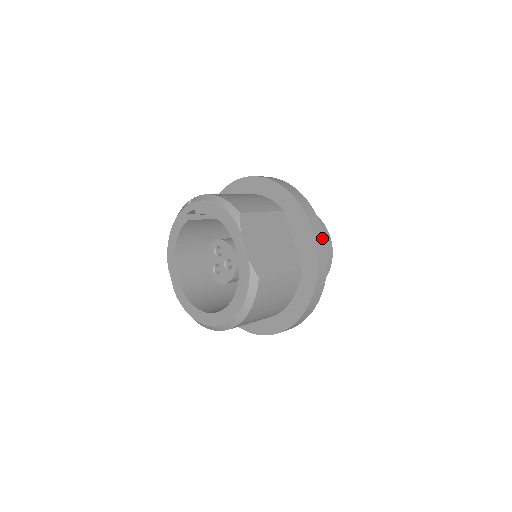
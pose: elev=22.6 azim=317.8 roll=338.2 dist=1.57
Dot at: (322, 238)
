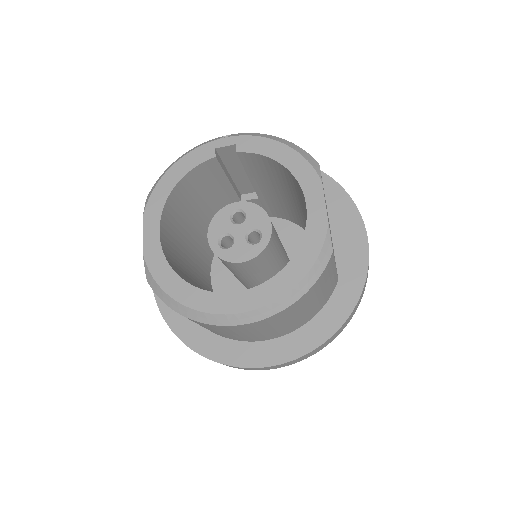
Dot at: occluded
